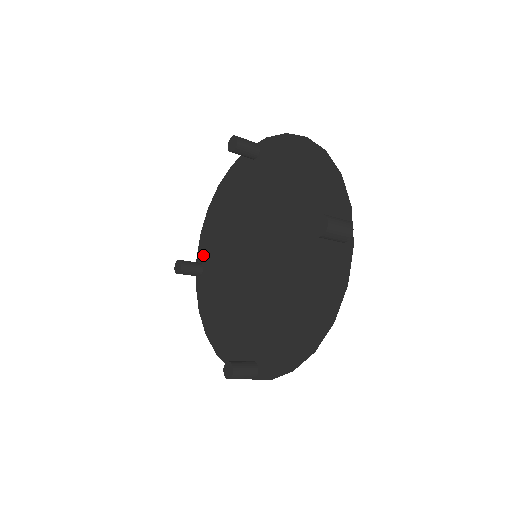
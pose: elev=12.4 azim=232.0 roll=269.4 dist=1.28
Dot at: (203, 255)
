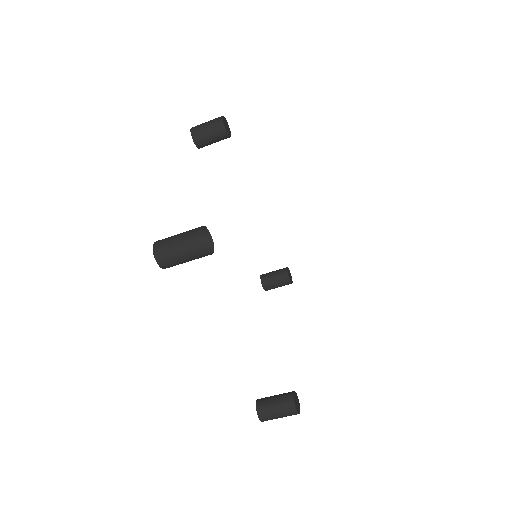
Dot at: occluded
